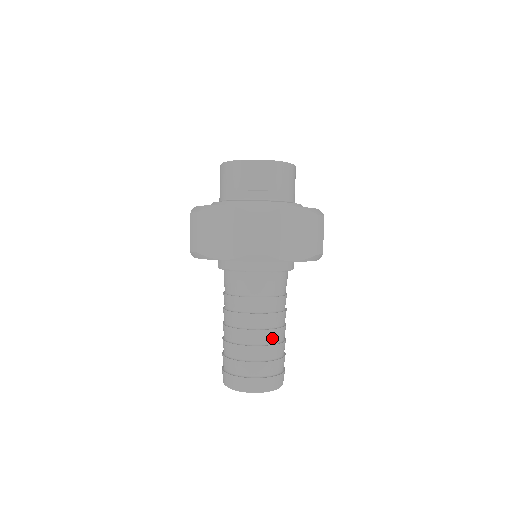
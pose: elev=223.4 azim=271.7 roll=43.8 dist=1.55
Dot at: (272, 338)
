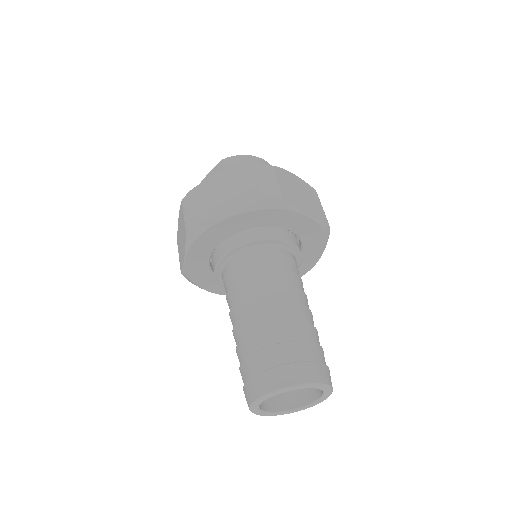
Dot at: (266, 319)
